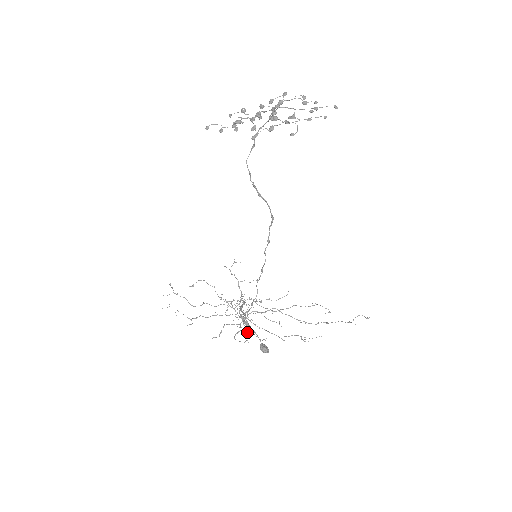
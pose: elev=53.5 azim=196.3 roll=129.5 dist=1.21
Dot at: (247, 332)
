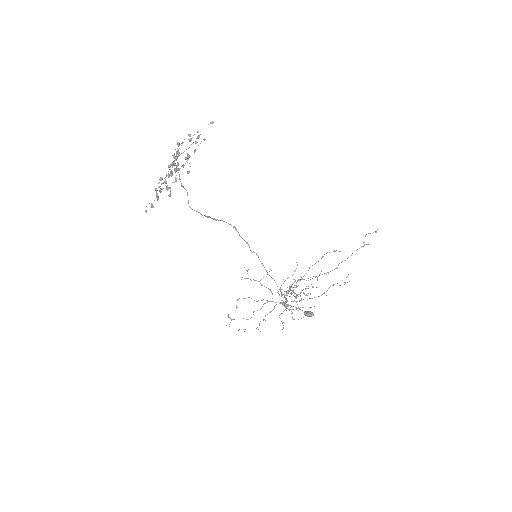
Dot at: occluded
